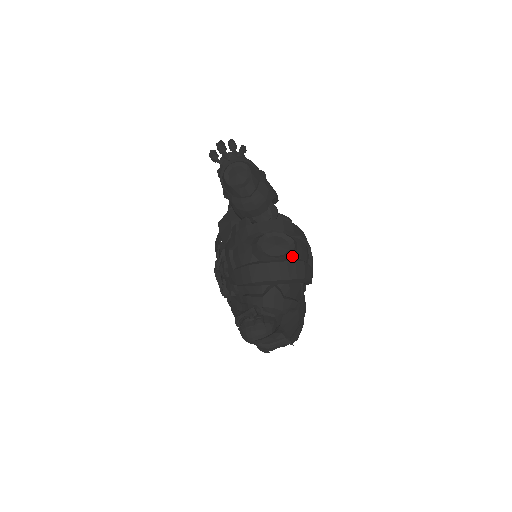
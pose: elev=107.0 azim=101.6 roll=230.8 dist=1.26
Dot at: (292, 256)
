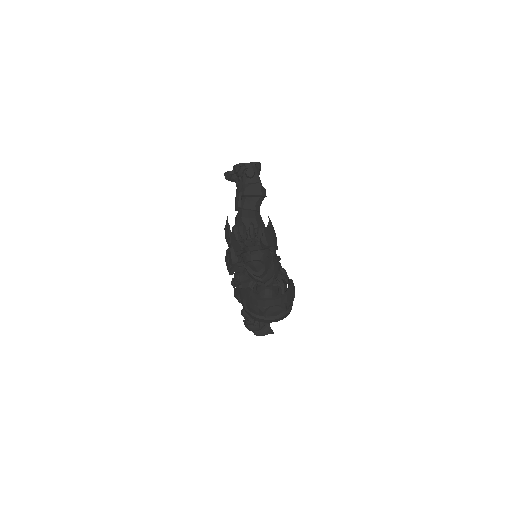
Dot at: (283, 313)
